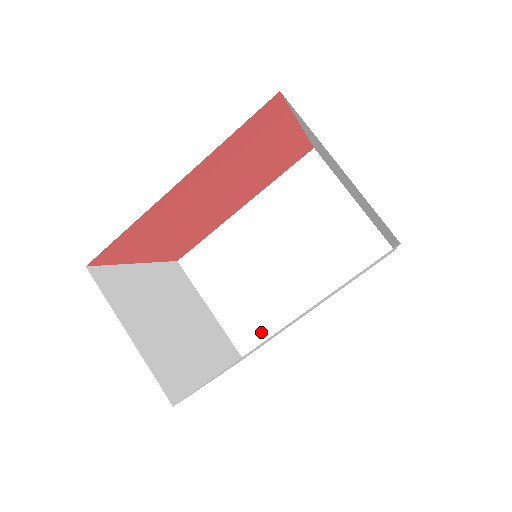
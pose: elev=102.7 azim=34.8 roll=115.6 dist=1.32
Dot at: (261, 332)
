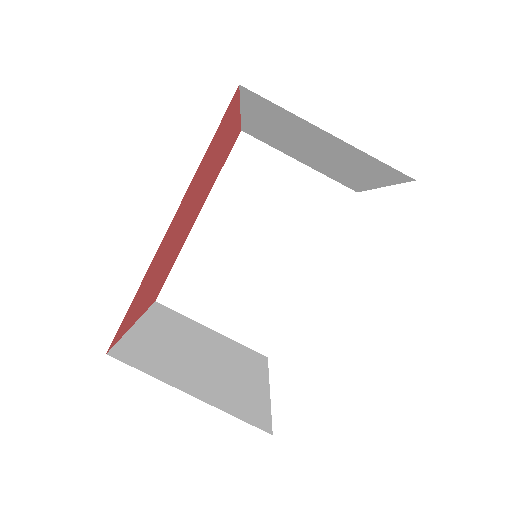
Dot at: (272, 324)
